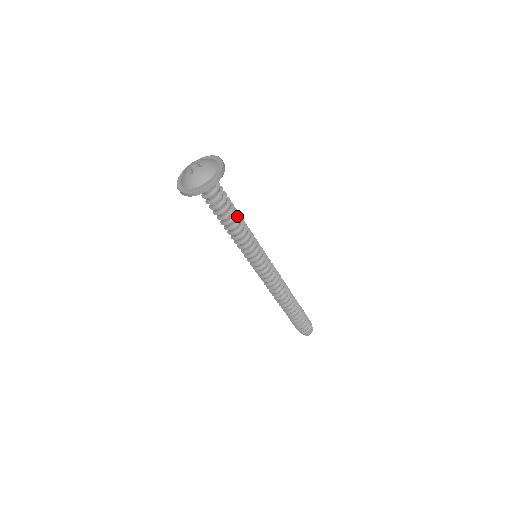
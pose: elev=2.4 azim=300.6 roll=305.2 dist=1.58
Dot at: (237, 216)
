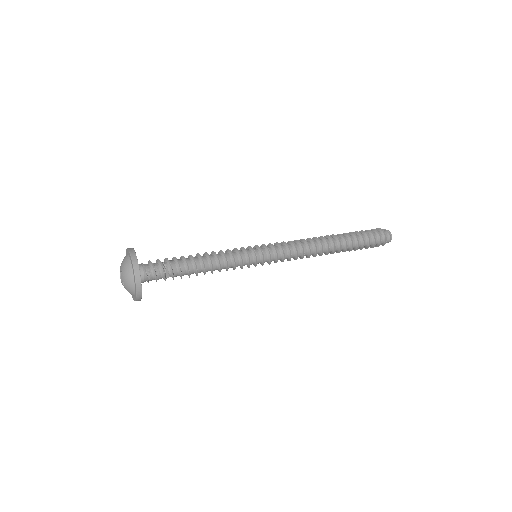
Dot at: (197, 258)
